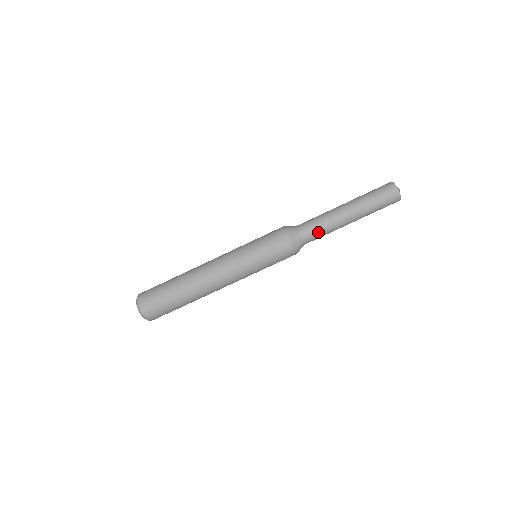
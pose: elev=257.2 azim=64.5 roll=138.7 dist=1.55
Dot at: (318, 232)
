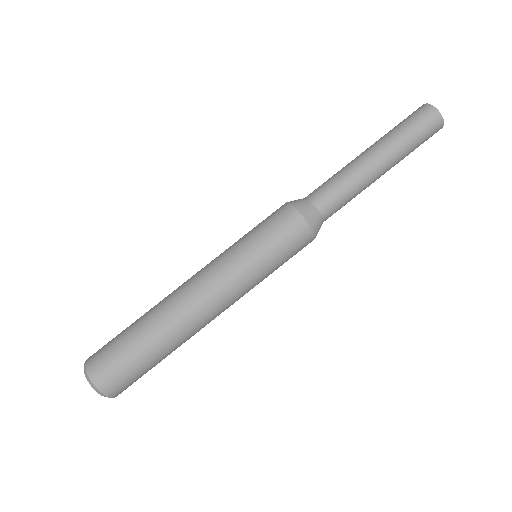
Dot at: (336, 191)
